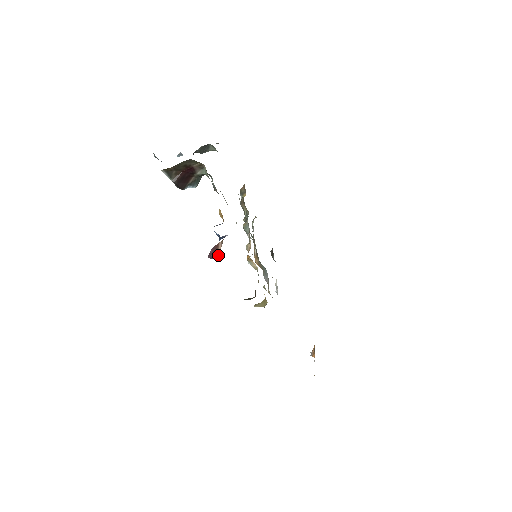
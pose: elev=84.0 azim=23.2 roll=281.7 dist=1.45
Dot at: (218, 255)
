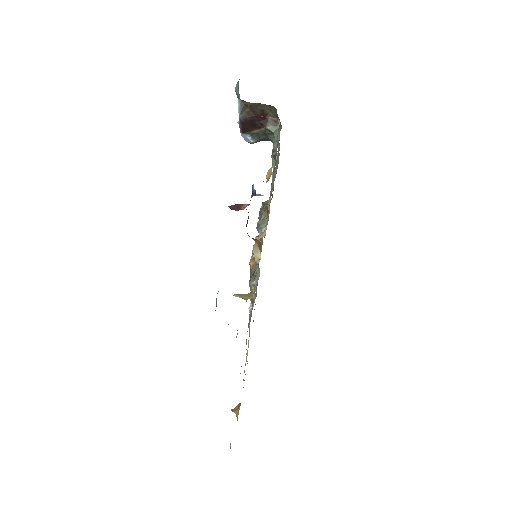
Dot at: (241, 209)
